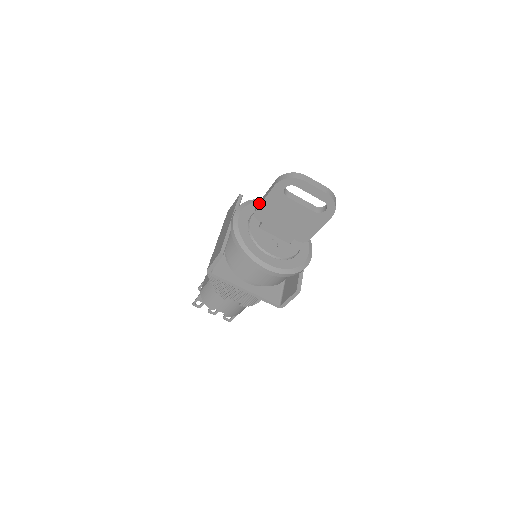
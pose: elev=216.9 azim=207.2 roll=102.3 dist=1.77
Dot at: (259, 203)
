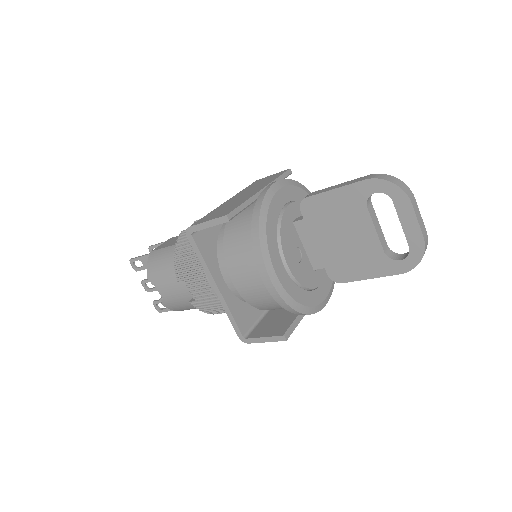
Dot at: (320, 190)
